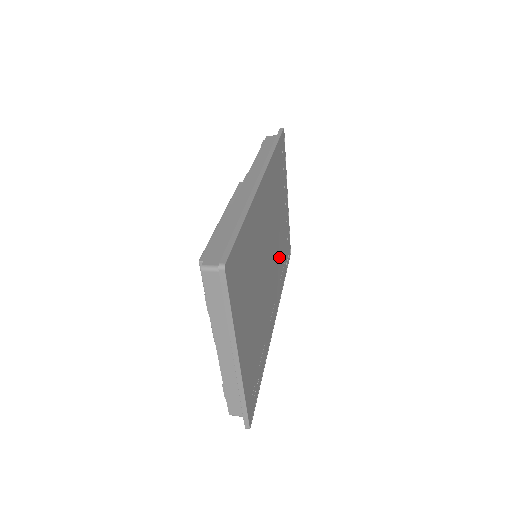
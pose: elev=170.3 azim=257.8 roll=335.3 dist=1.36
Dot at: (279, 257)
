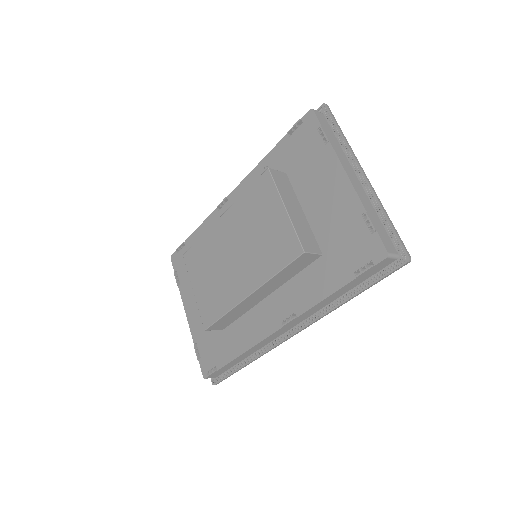
Dot at: occluded
